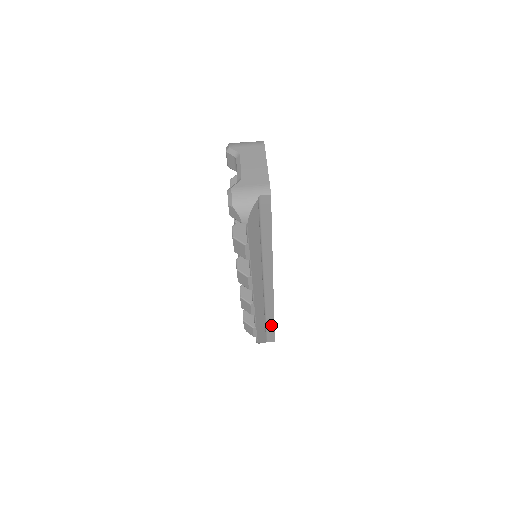
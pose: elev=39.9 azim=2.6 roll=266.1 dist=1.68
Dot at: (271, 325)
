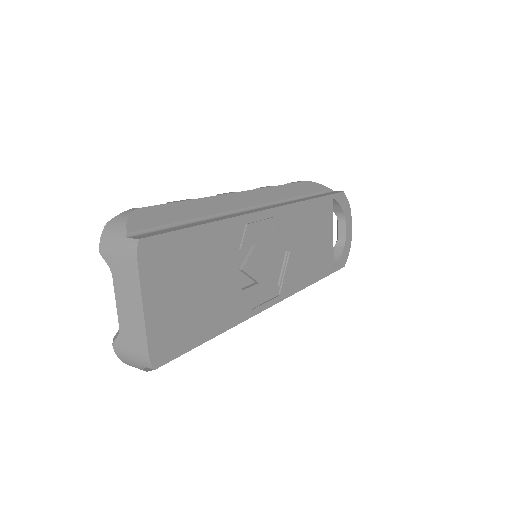
Dot at: occluded
